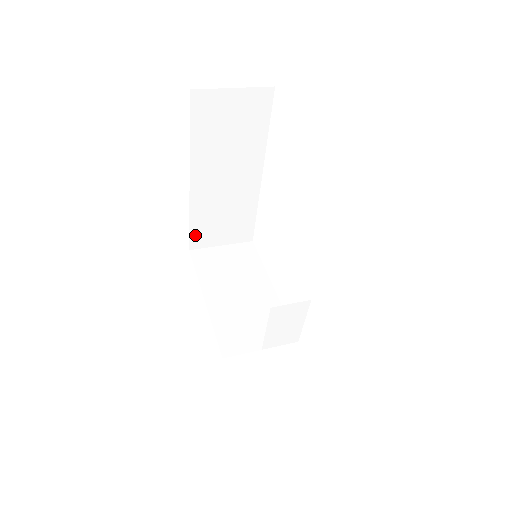
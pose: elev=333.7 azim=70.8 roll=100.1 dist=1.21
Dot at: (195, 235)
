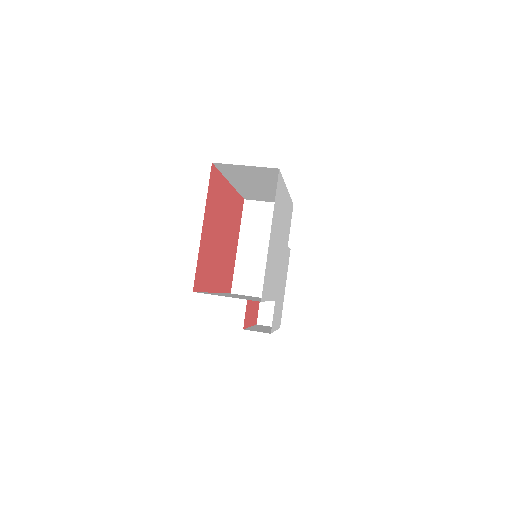
Dot at: (246, 196)
